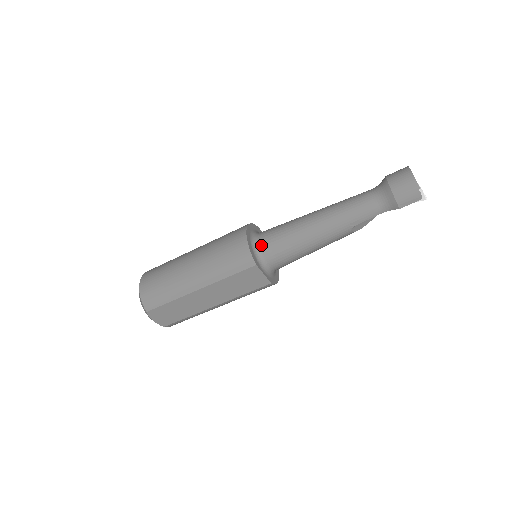
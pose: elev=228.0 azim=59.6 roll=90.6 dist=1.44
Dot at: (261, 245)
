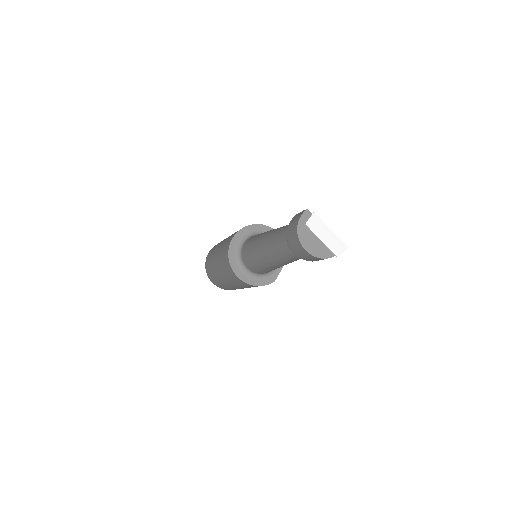
Dot at: (260, 274)
